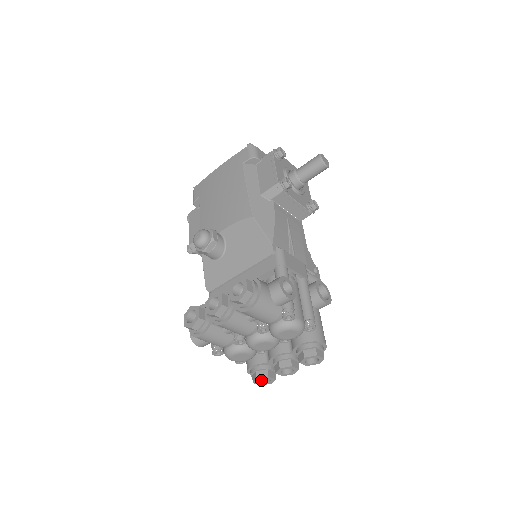
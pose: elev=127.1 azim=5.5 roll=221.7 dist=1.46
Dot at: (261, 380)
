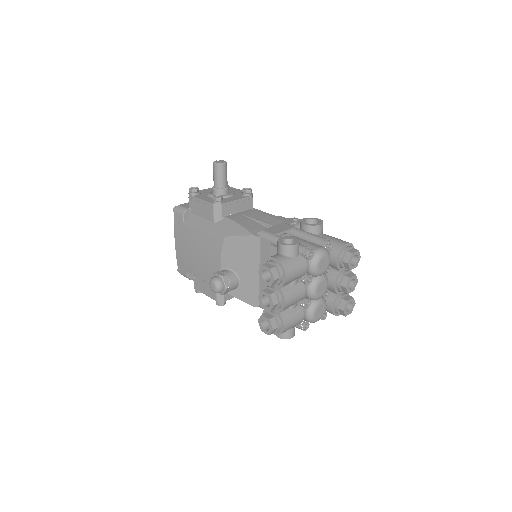
Dot at: (348, 309)
